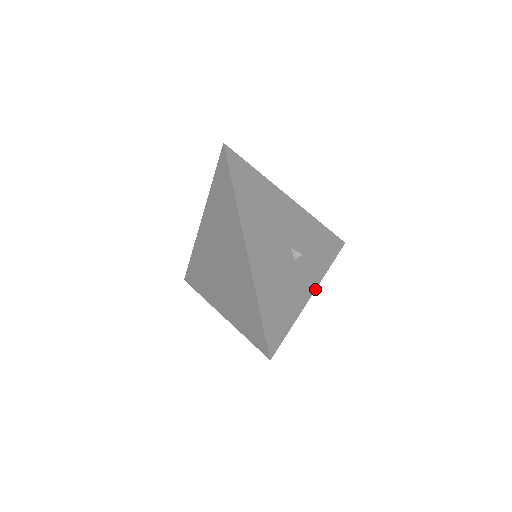
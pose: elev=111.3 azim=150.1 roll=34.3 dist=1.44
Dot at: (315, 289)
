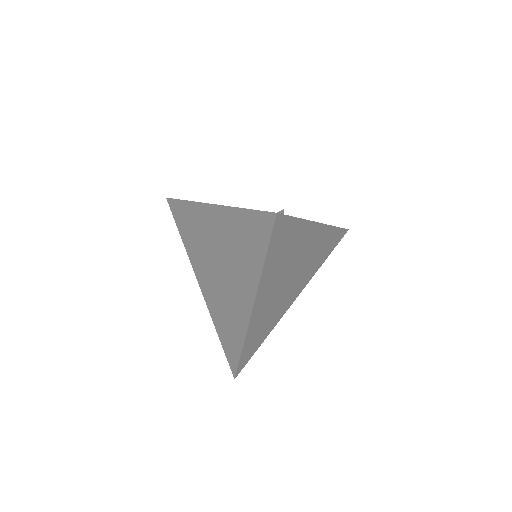
Dot at: (322, 224)
